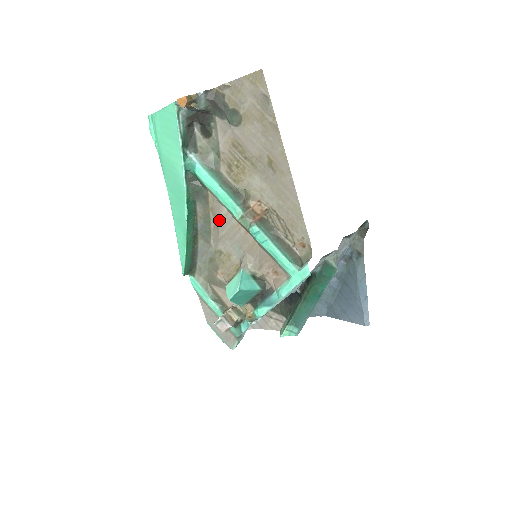
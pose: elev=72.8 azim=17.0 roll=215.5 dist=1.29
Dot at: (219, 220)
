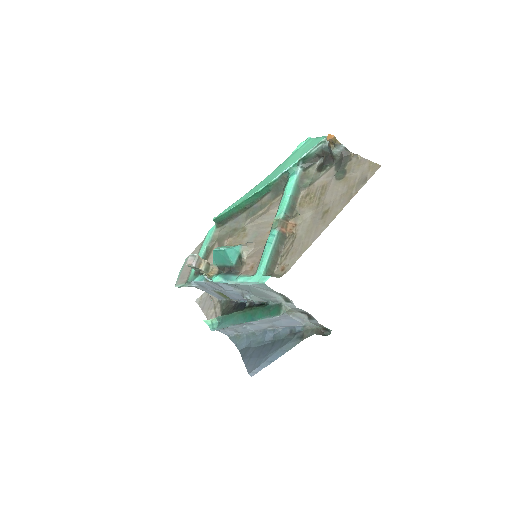
Dot at: (267, 212)
